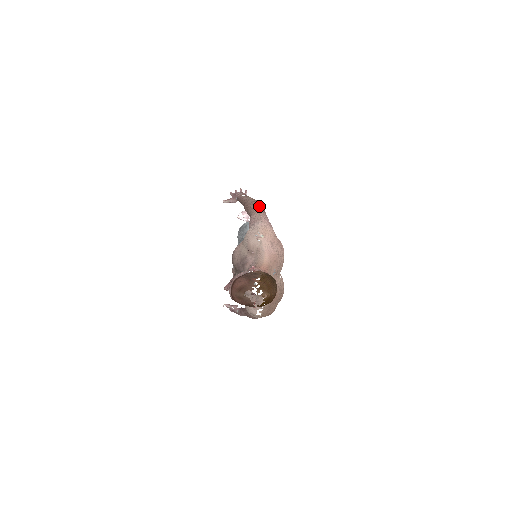
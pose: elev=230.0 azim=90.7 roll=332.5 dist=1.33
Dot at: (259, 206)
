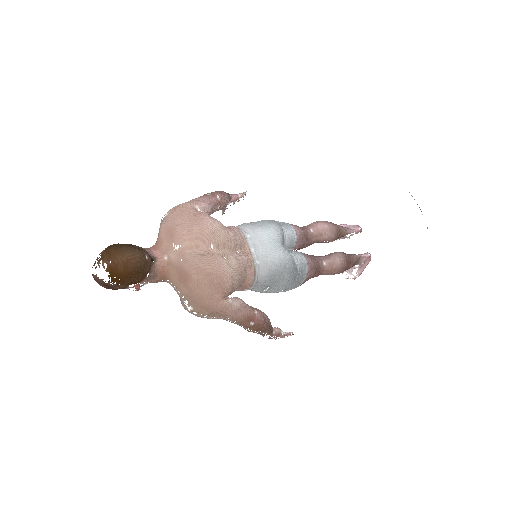
Dot at: (211, 193)
